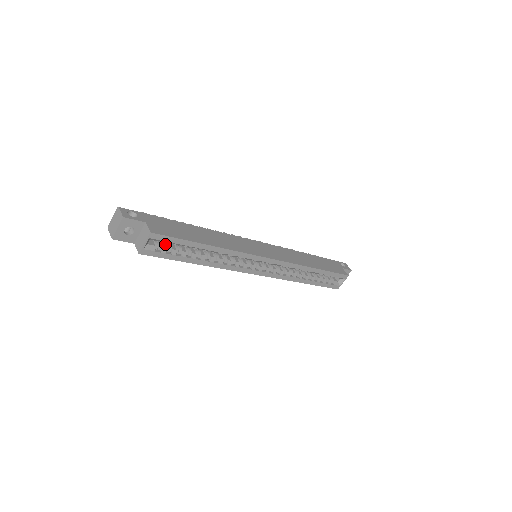
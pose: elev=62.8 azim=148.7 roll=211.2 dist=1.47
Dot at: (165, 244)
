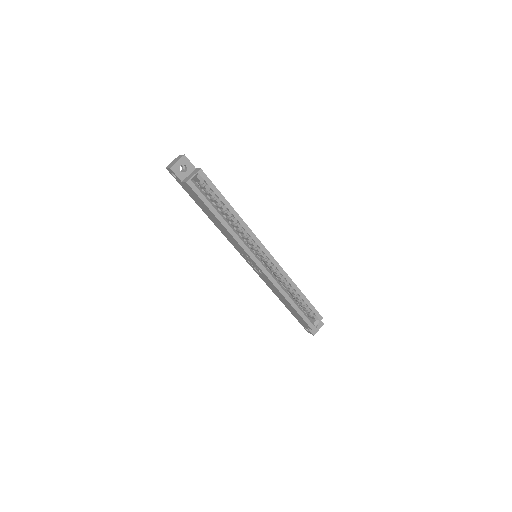
Dot at: (203, 191)
